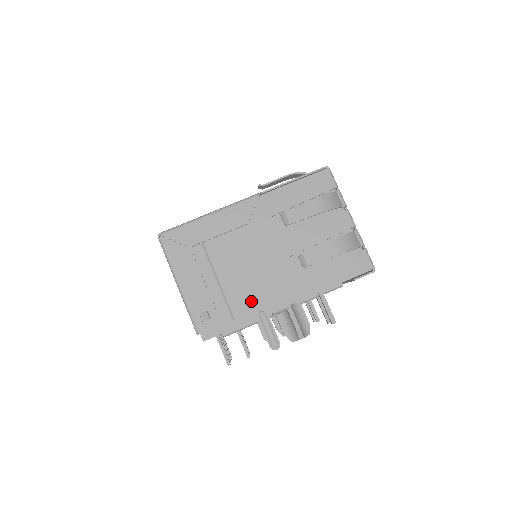
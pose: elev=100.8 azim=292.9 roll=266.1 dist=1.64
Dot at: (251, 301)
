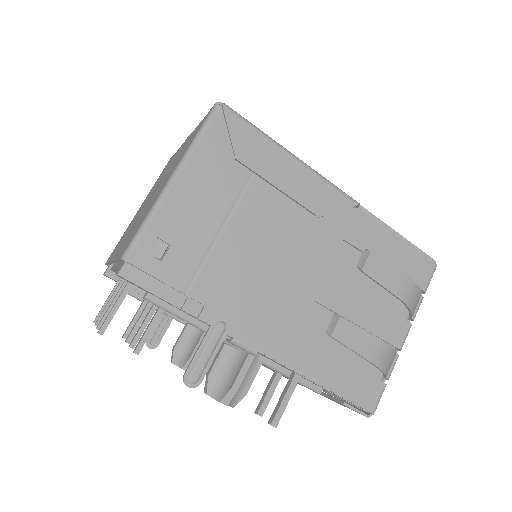
Dot at: (227, 297)
